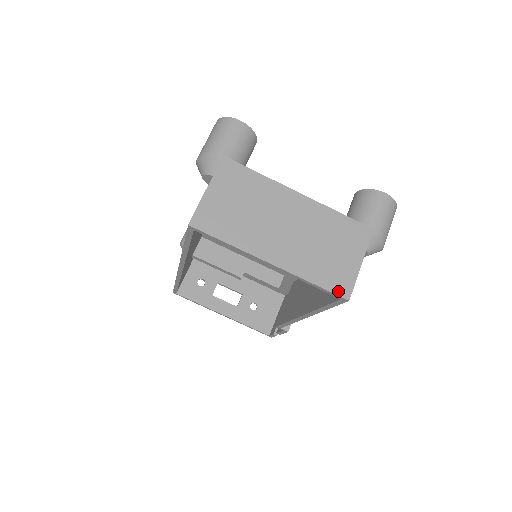
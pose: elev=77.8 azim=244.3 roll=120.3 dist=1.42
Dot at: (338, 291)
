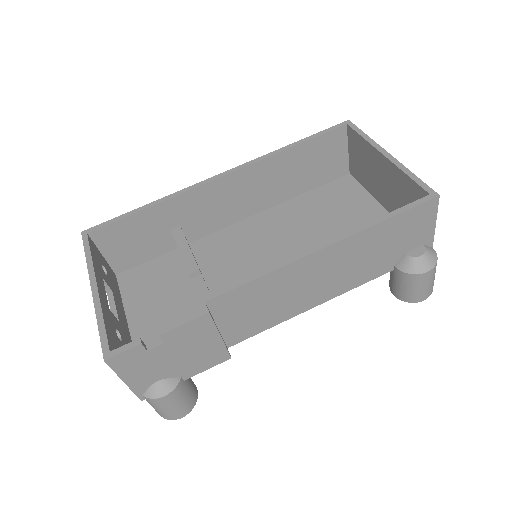
Dot at: (430, 191)
